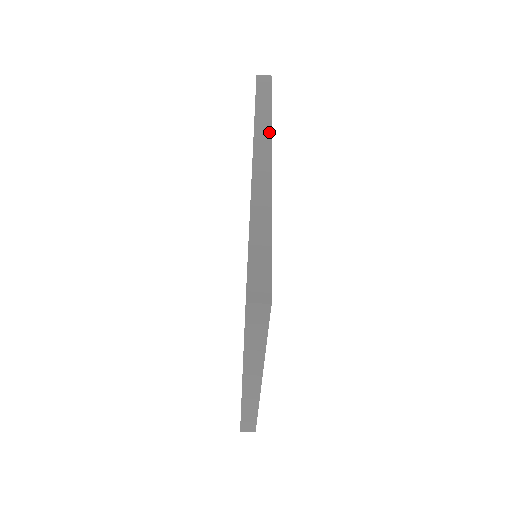
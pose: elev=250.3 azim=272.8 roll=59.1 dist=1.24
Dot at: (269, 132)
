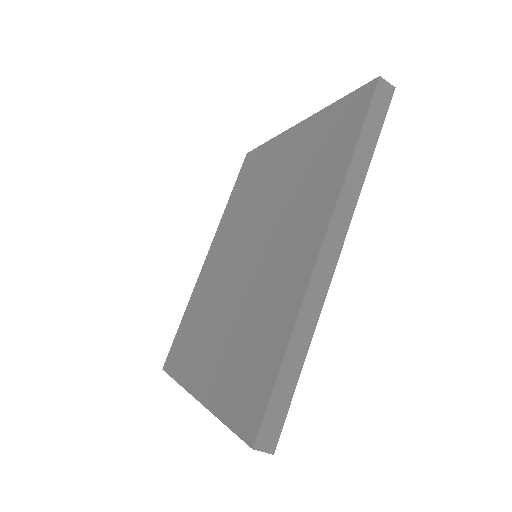
Dot at: (354, 201)
